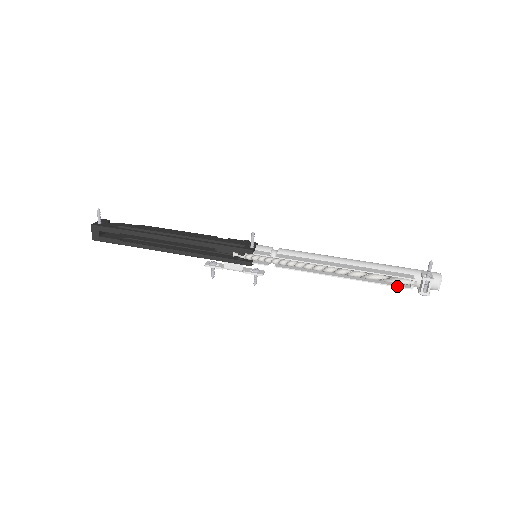
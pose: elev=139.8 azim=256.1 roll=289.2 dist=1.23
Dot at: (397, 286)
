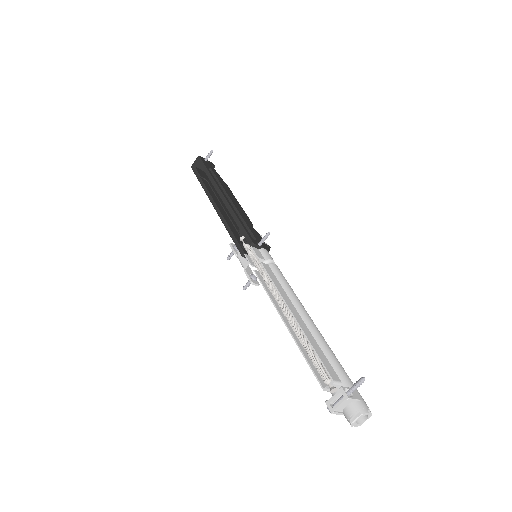
Dot at: (315, 374)
